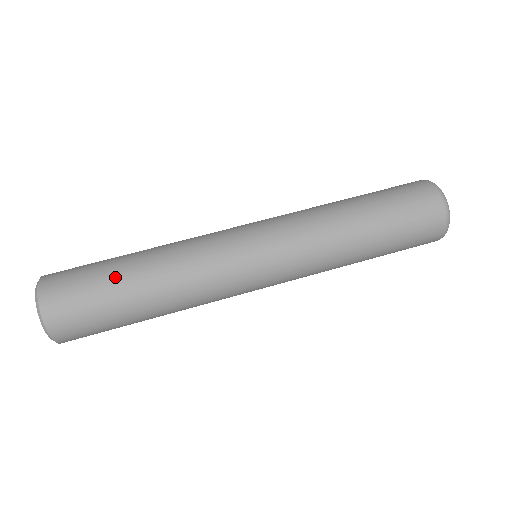
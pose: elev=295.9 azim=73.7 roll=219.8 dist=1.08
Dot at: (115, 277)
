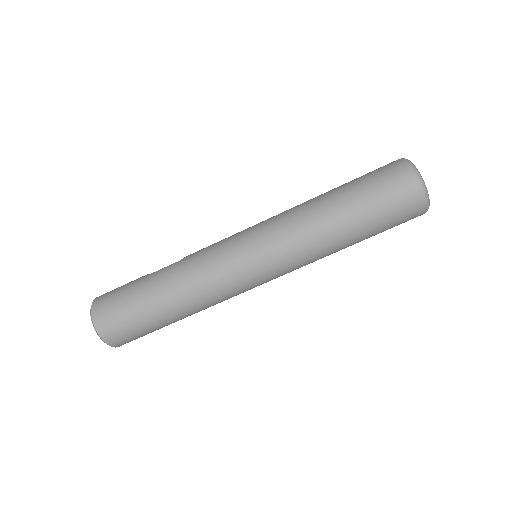
Dot at: (154, 318)
